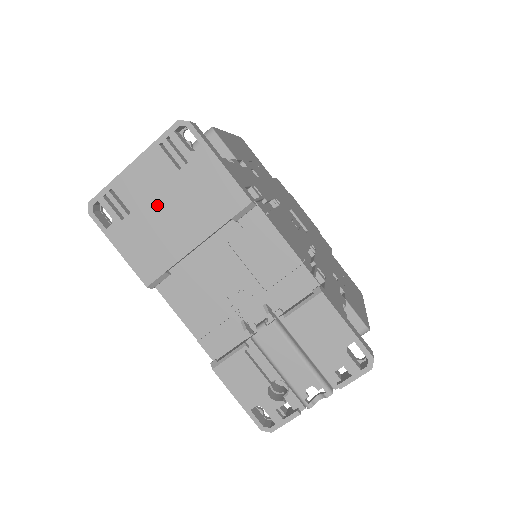
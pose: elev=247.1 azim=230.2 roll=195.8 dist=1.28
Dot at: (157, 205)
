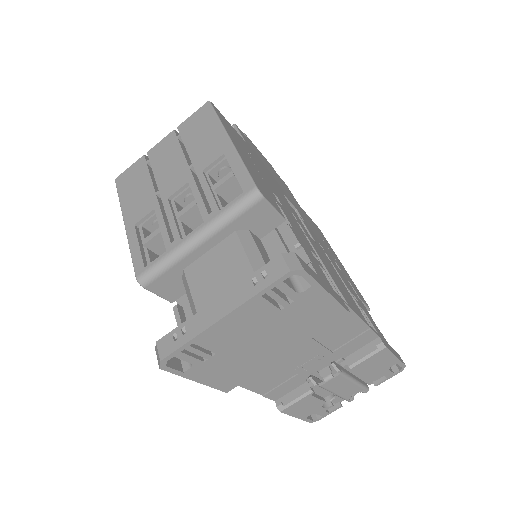
Dot at: (249, 341)
